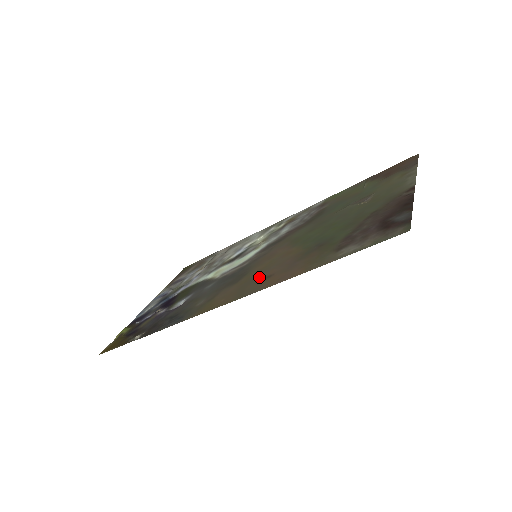
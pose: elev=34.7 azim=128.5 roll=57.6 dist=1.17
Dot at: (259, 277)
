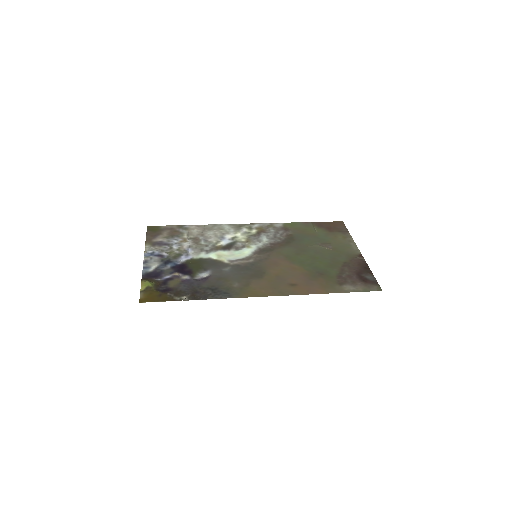
Dot at: (284, 282)
